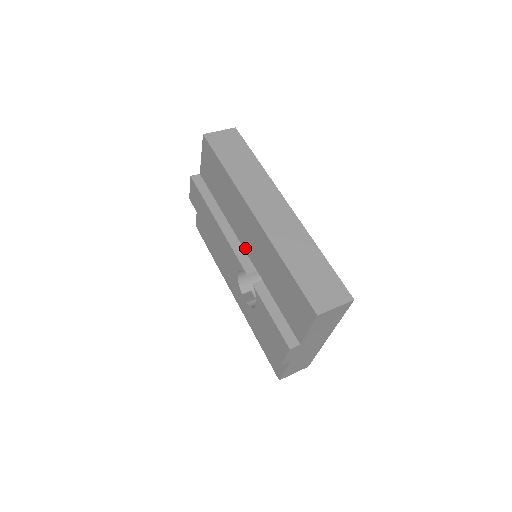
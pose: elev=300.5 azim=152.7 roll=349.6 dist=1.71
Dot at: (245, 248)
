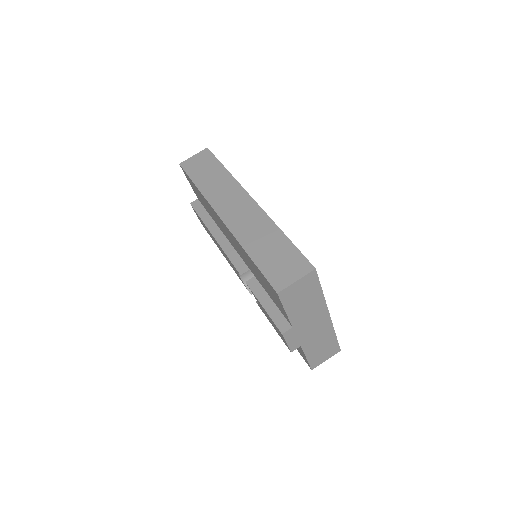
Dot at: (237, 251)
